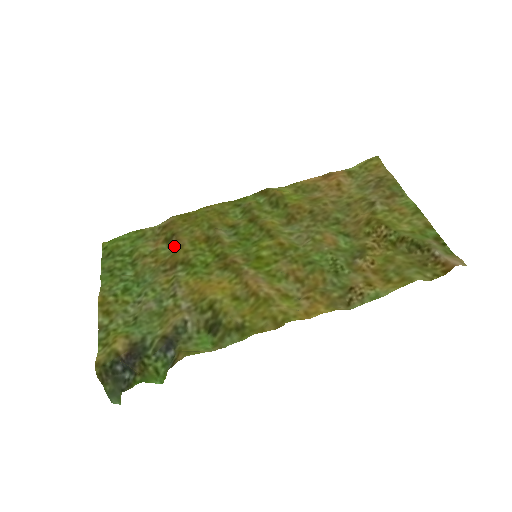
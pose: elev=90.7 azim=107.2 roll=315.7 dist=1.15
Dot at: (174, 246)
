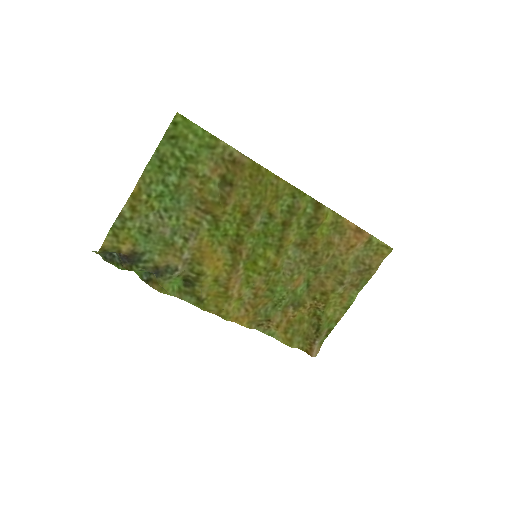
Dot at: (222, 195)
